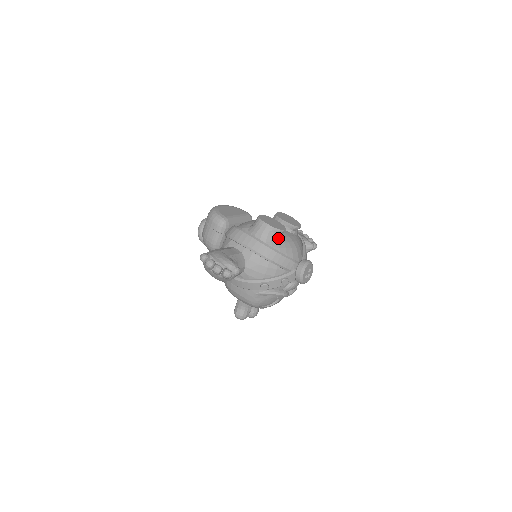
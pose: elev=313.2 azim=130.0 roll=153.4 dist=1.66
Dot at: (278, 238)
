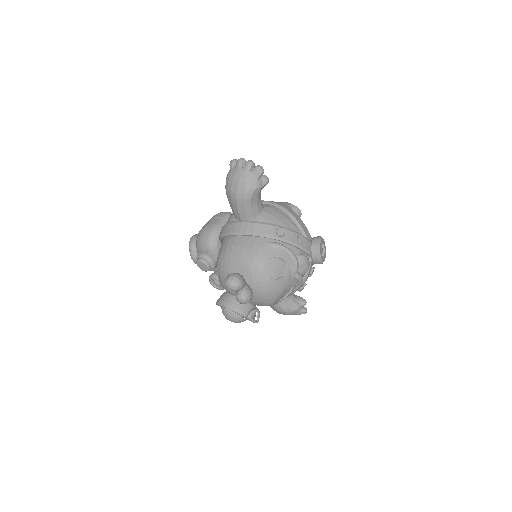
Dot at: occluded
